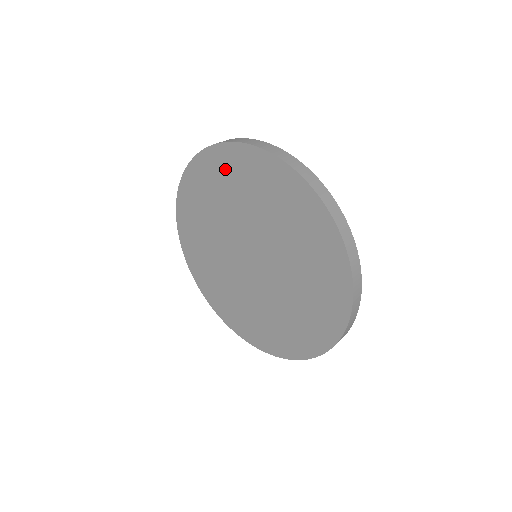
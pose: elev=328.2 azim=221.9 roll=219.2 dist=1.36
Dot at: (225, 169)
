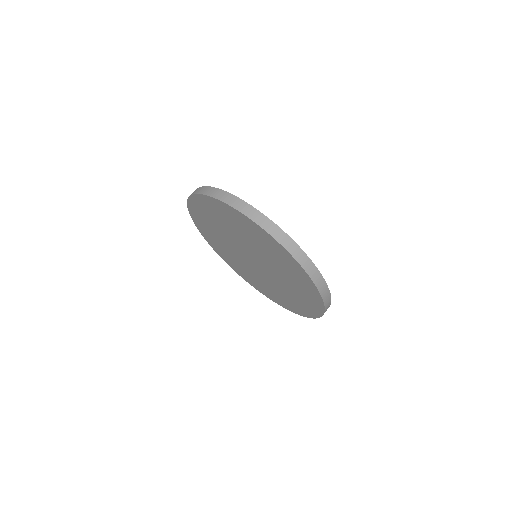
Dot at: (201, 212)
